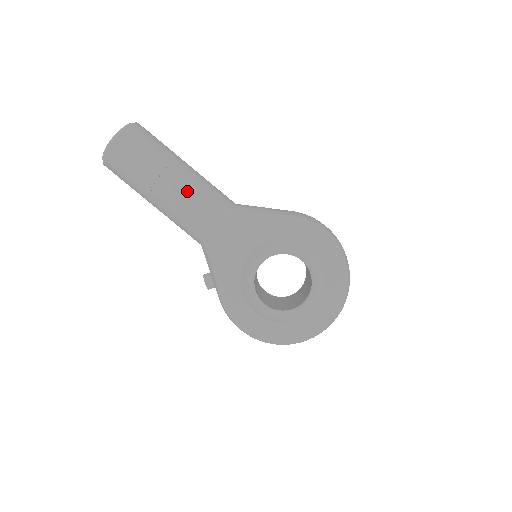
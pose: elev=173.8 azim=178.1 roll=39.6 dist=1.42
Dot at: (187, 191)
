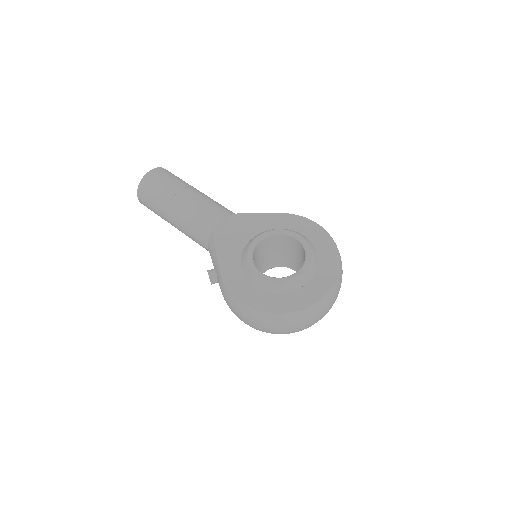
Dot at: (201, 199)
